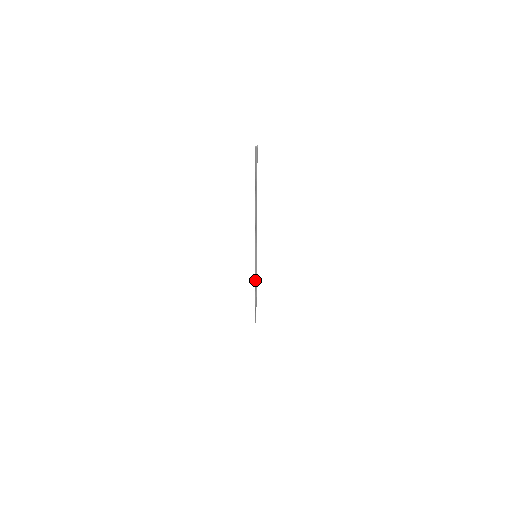
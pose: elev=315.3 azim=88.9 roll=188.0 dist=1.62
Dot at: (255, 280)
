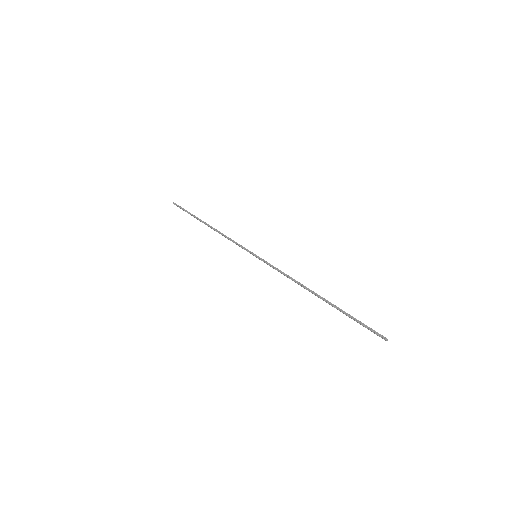
Dot at: occluded
